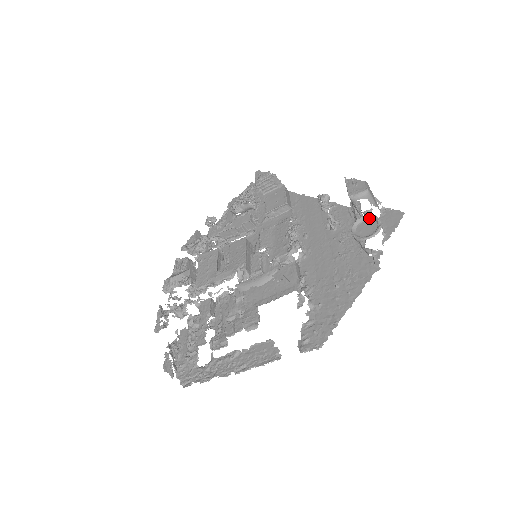
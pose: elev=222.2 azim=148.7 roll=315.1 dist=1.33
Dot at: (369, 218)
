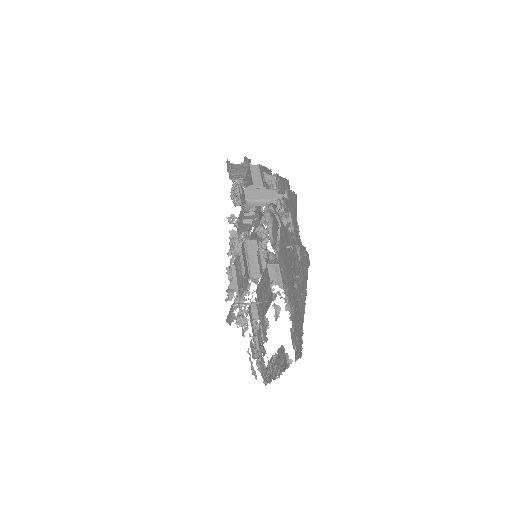
Dot at: (274, 217)
